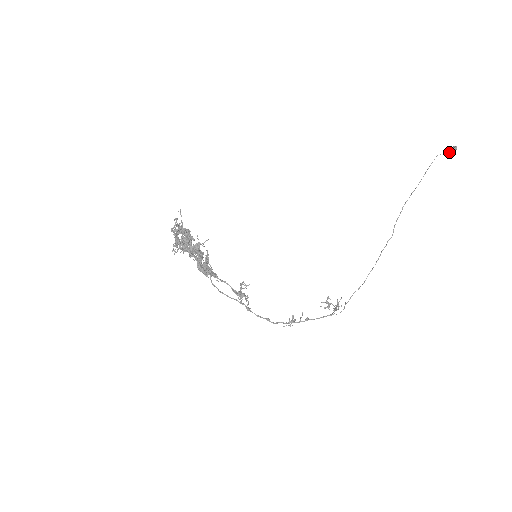
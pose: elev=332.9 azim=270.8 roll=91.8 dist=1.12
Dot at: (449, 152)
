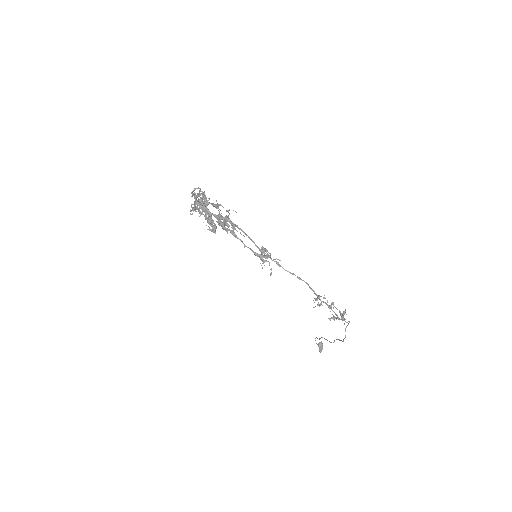
Dot at: (319, 348)
